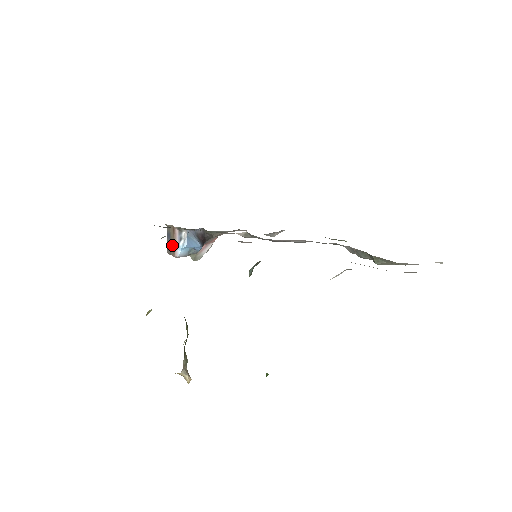
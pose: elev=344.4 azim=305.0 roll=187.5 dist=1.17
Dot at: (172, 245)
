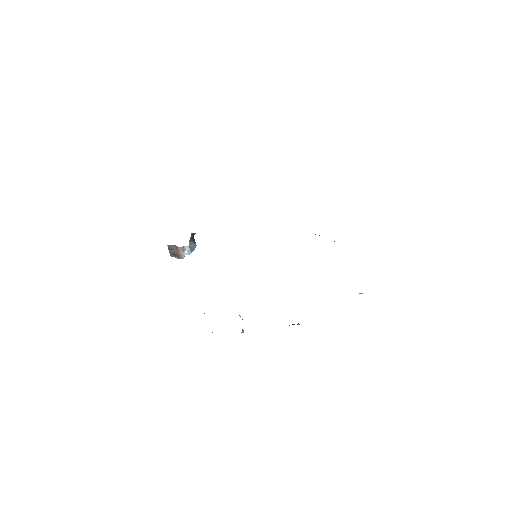
Dot at: (177, 254)
